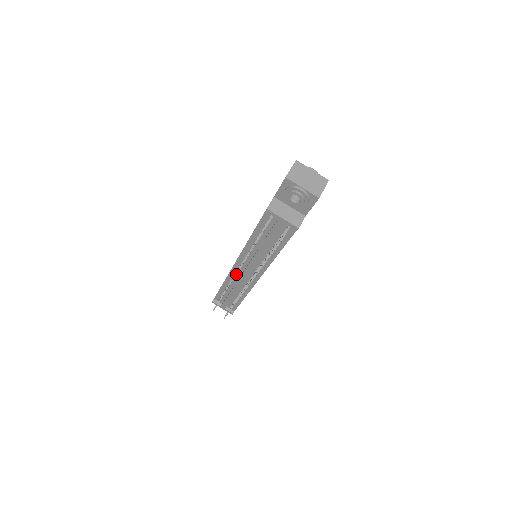
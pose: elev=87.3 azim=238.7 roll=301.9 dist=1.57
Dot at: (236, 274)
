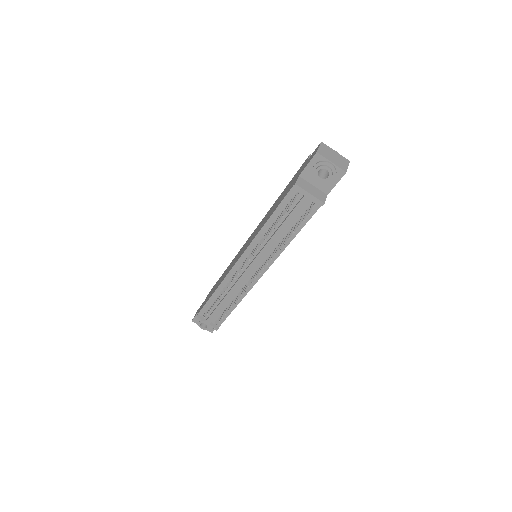
Dot at: occluded
